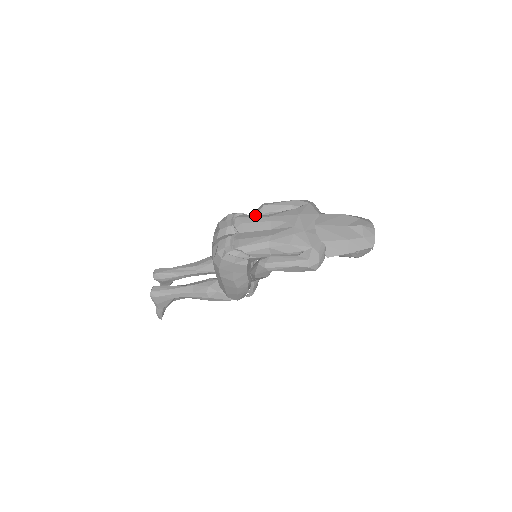
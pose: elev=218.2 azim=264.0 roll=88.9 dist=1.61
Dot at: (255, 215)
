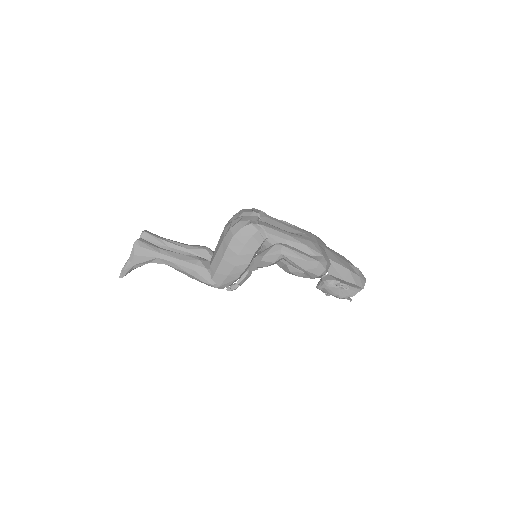
Dot at: (276, 219)
